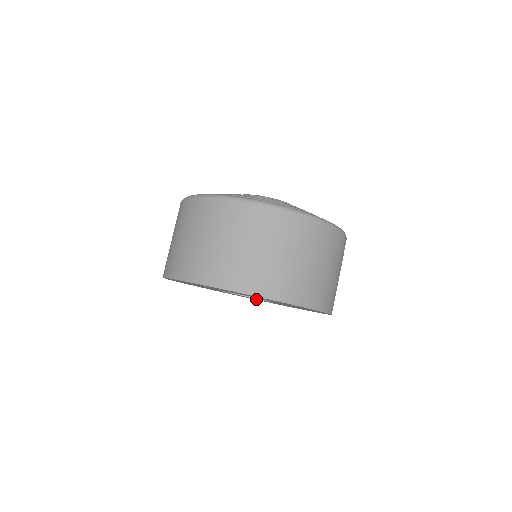
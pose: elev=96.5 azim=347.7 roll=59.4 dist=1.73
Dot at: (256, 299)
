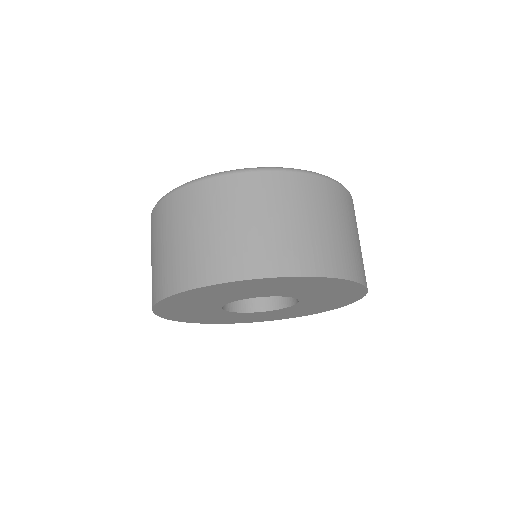
Dot at: (238, 318)
